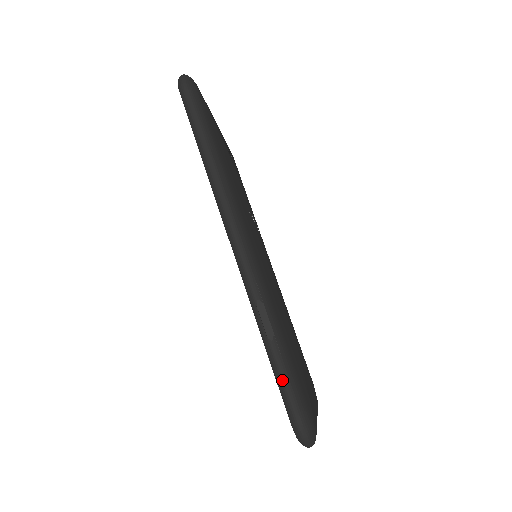
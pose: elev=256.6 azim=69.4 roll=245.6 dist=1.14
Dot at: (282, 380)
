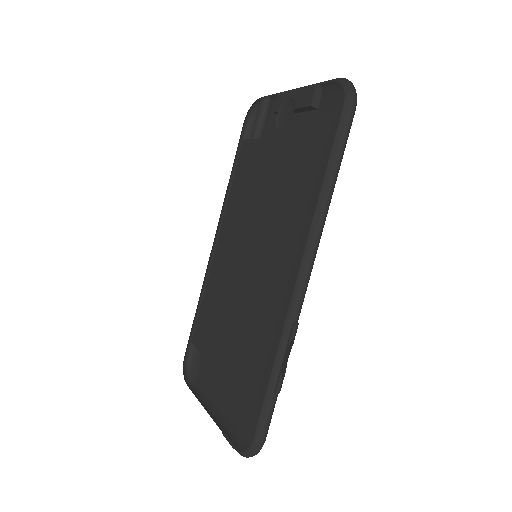
Dot at: (270, 410)
